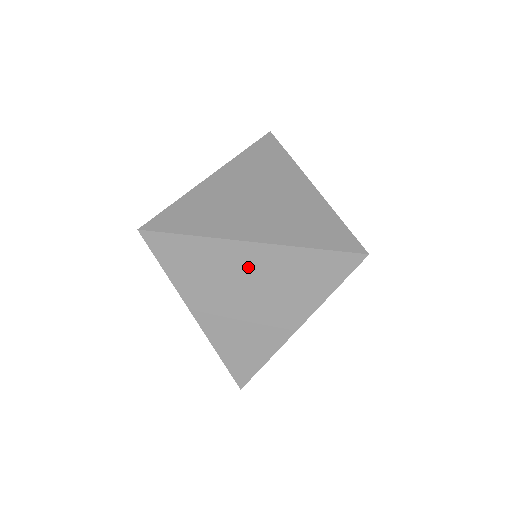
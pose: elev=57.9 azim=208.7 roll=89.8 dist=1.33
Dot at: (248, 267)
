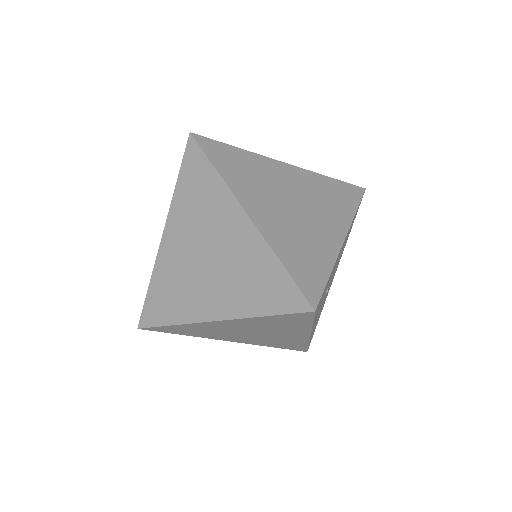
Dot at: (230, 327)
